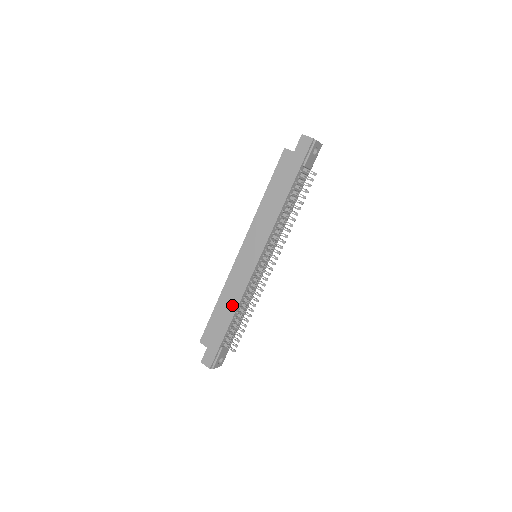
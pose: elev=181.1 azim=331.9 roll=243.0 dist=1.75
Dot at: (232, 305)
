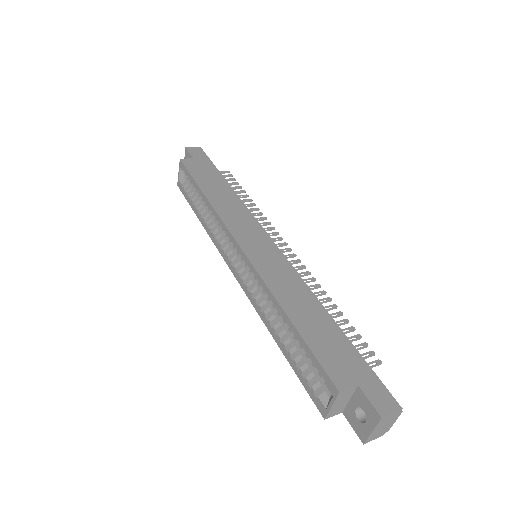
Dot at: (309, 301)
